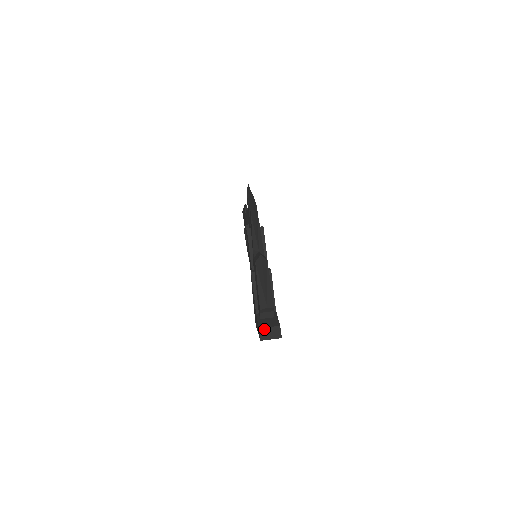
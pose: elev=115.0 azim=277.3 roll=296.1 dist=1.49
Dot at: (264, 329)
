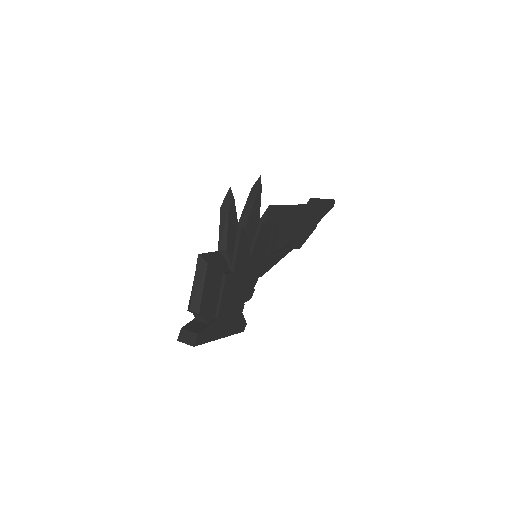
Dot at: (184, 331)
